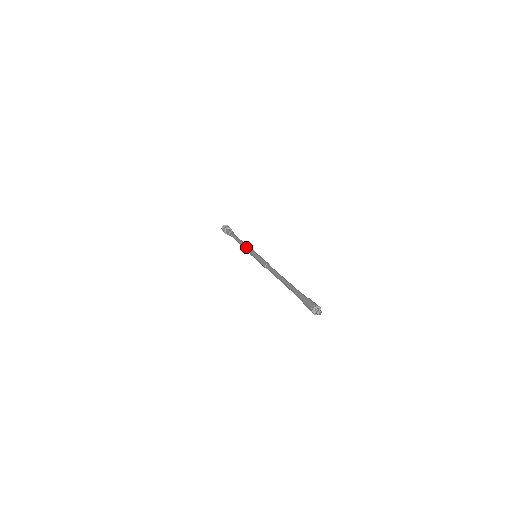
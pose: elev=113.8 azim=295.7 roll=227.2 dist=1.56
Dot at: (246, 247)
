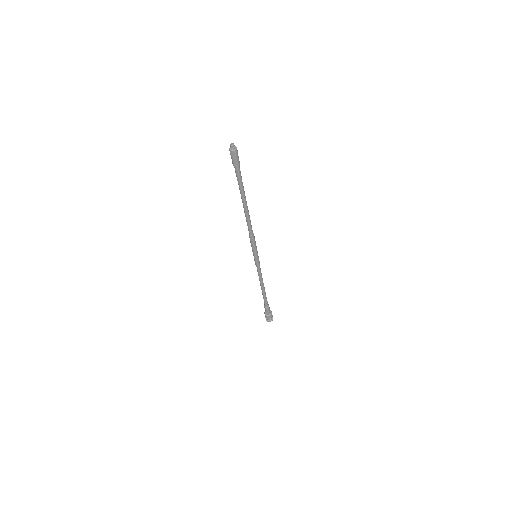
Dot at: occluded
